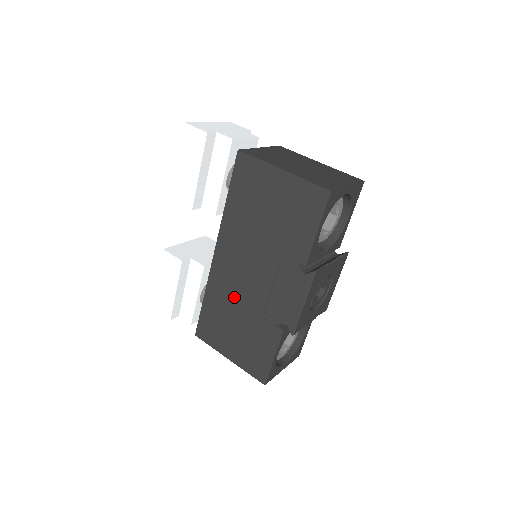
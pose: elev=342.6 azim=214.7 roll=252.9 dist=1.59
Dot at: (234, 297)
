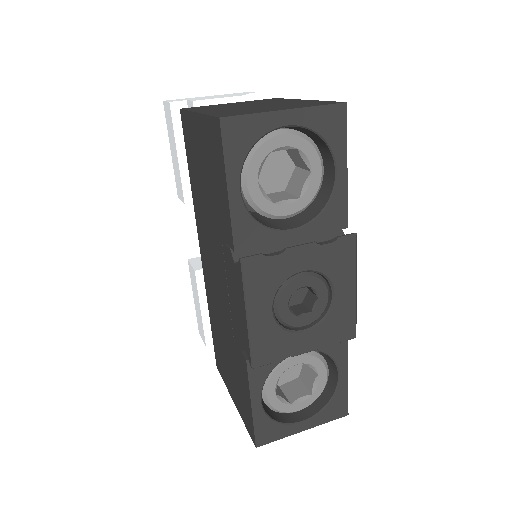
Dot at: (218, 312)
